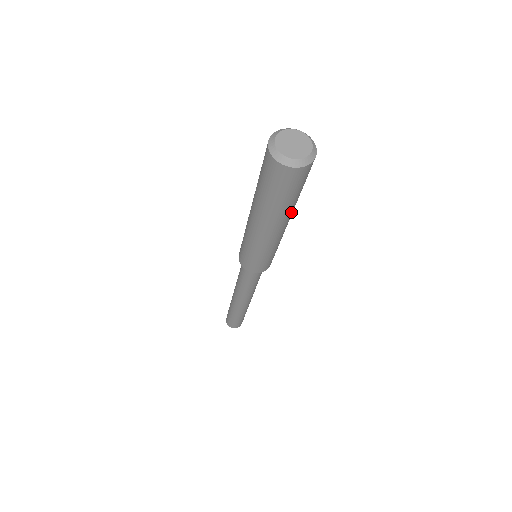
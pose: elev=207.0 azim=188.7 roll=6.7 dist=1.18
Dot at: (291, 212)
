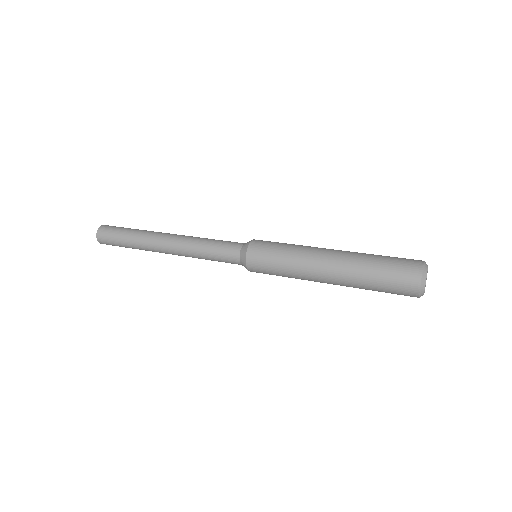
Dot at: occluded
